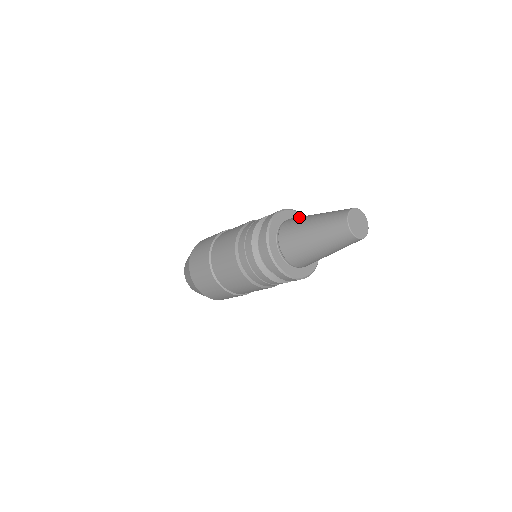
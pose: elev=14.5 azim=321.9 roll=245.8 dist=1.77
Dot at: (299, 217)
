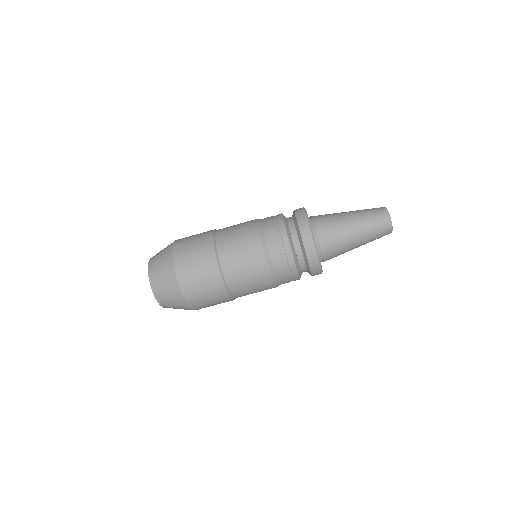
Dot at: occluded
